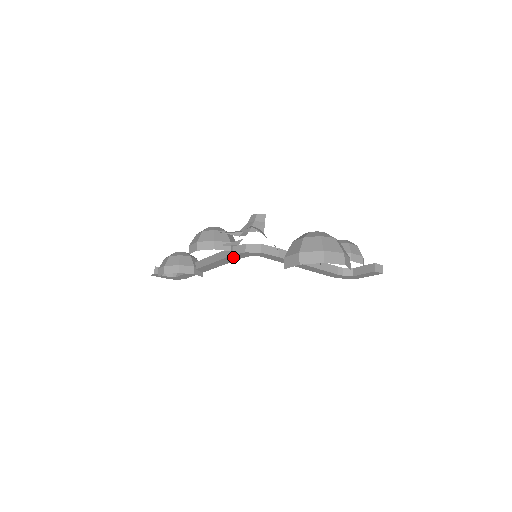
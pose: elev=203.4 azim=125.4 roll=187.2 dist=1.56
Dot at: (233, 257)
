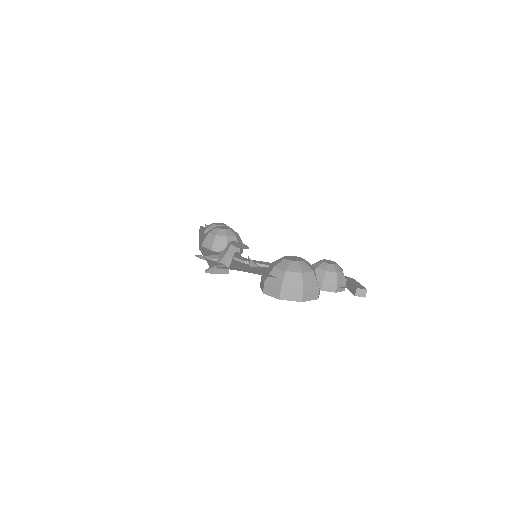
Dot at: occluded
